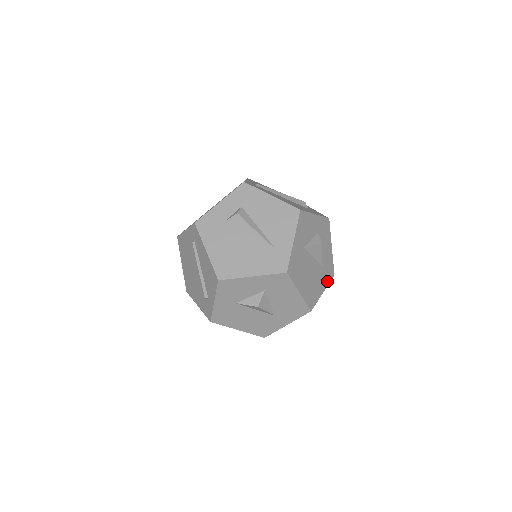
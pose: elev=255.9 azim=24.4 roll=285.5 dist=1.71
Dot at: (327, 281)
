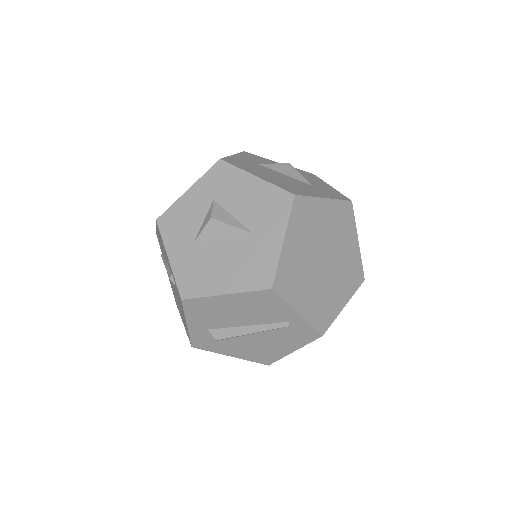
Dot at: (333, 197)
